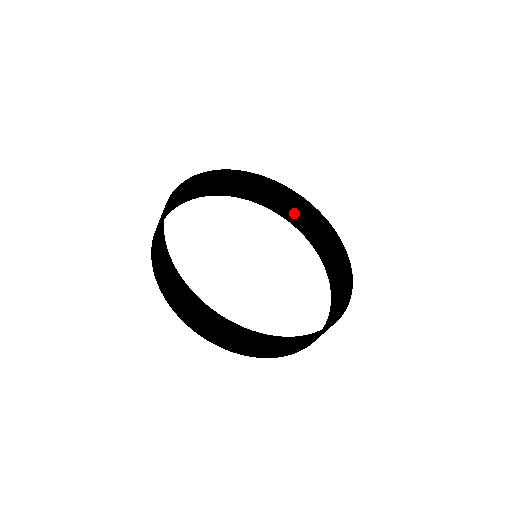
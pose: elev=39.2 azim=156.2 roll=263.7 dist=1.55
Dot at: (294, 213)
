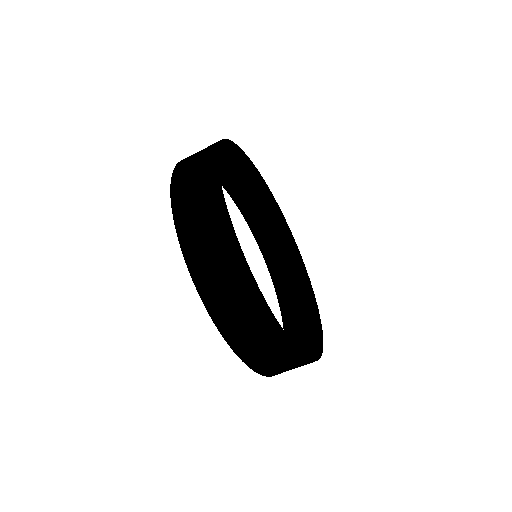
Dot at: (255, 209)
